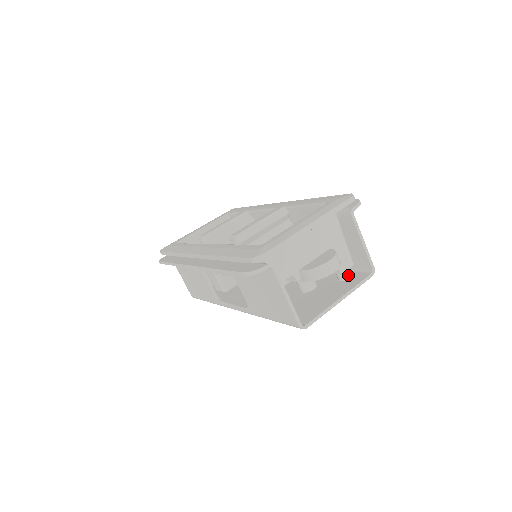
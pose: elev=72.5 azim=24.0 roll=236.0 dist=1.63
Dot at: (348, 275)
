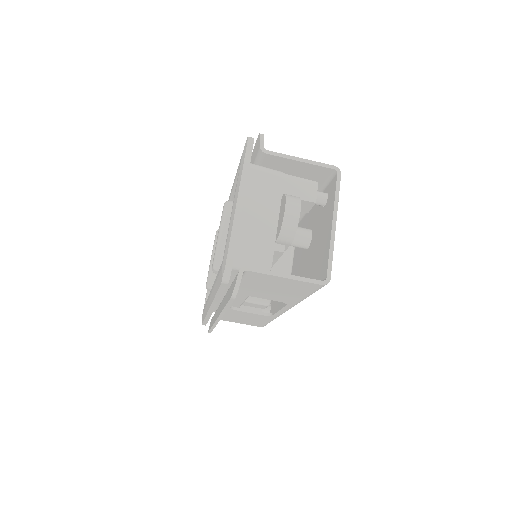
Dot at: (325, 195)
